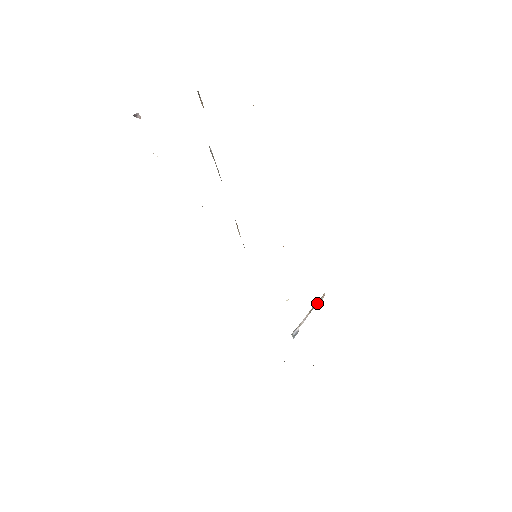
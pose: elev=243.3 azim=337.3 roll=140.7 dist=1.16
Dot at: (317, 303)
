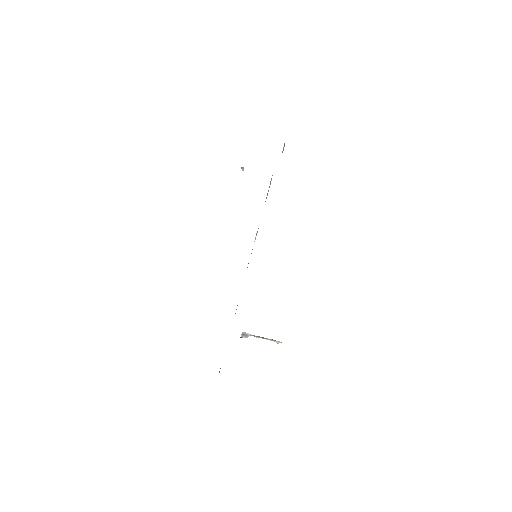
Dot at: occluded
